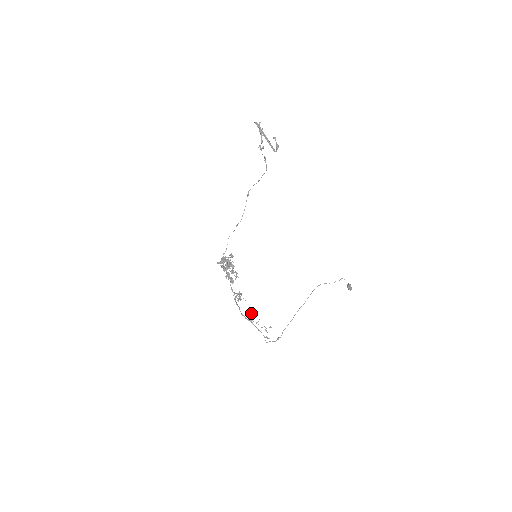
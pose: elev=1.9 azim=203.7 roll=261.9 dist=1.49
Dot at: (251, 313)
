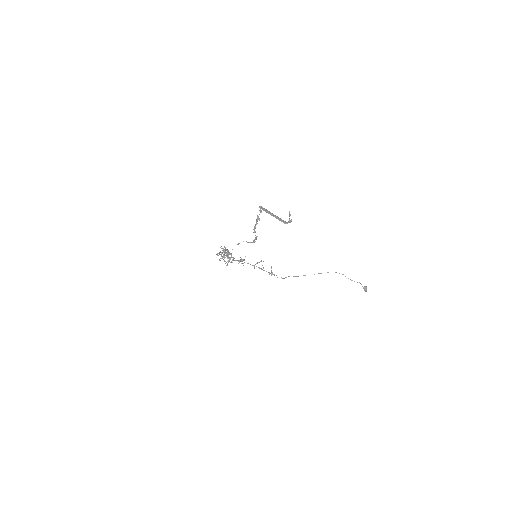
Dot at: (261, 261)
